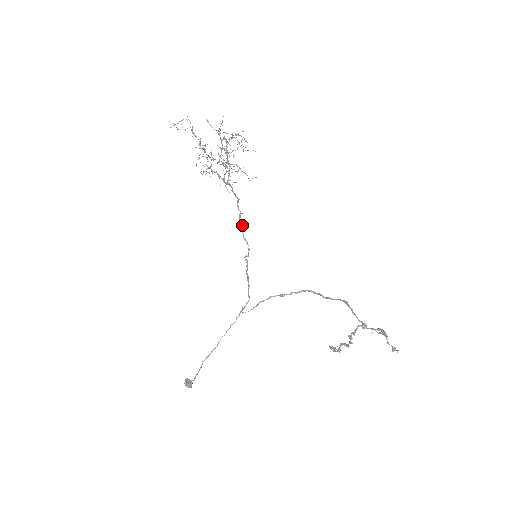
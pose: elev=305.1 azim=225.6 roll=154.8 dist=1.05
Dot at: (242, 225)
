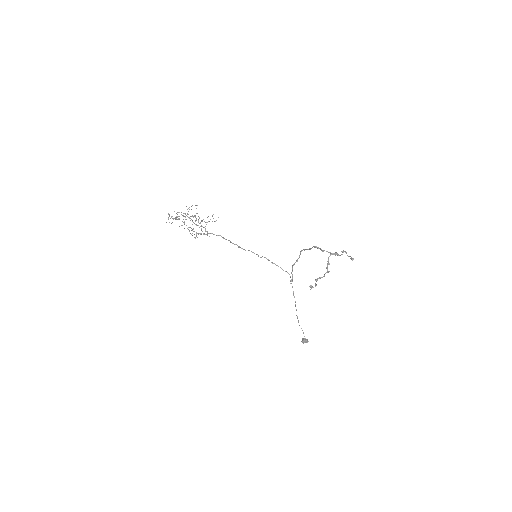
Dot at: (237, 245)
